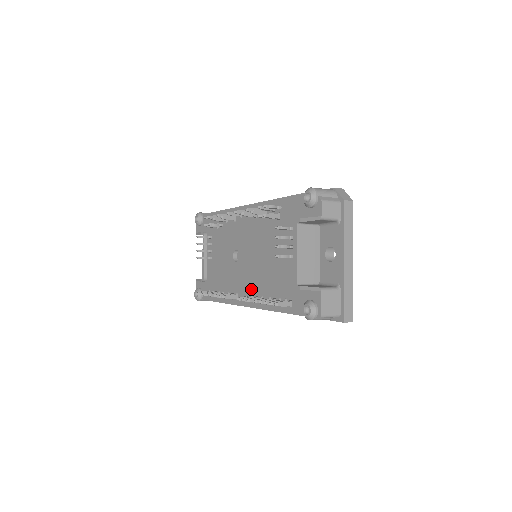
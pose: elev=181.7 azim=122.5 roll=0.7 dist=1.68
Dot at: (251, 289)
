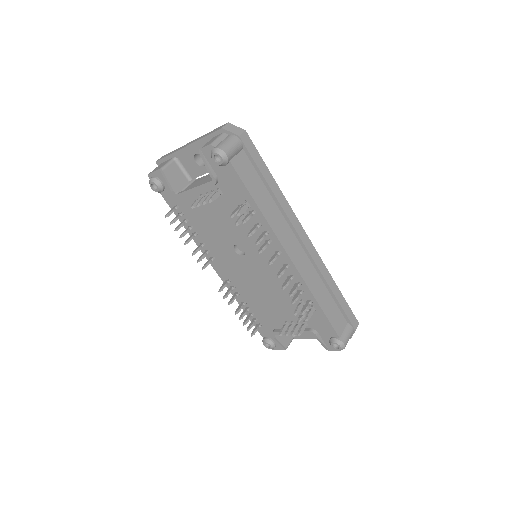
Dot at: (233, 279)
